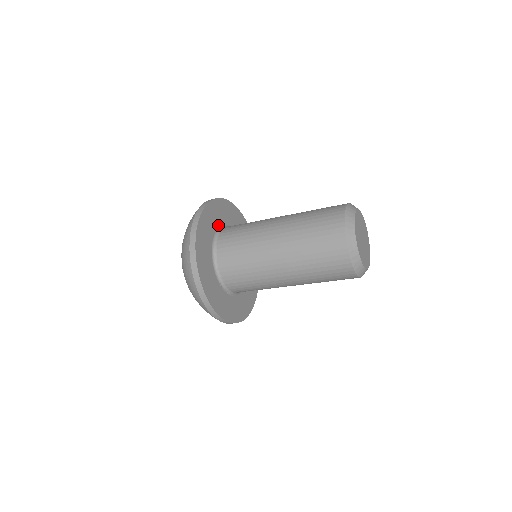
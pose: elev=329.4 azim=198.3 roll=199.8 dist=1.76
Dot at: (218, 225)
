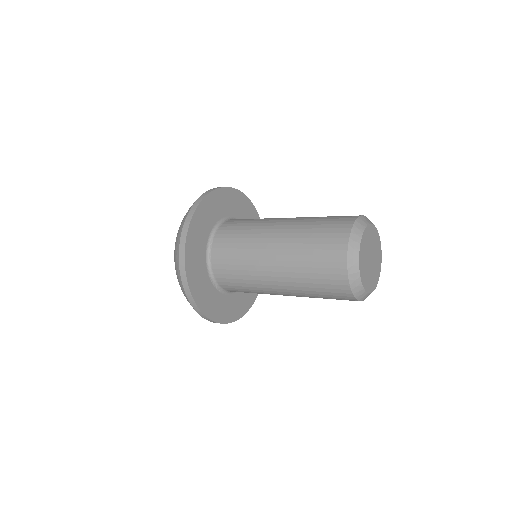
Dot at: (223, 215)
